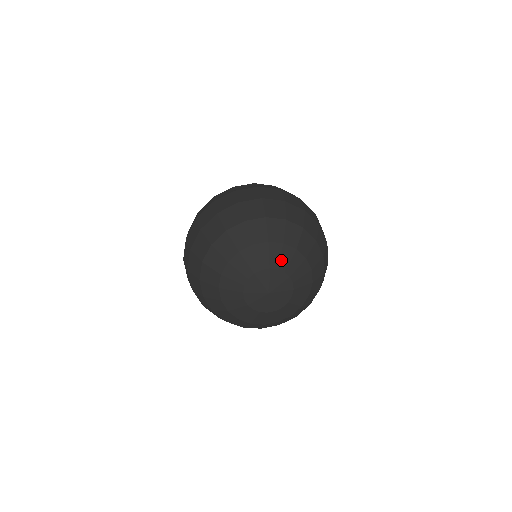
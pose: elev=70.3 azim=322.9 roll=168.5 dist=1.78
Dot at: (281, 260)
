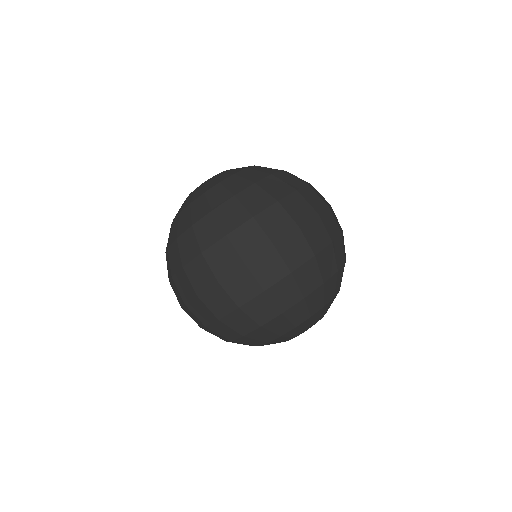
Dot at: (312, 322)
